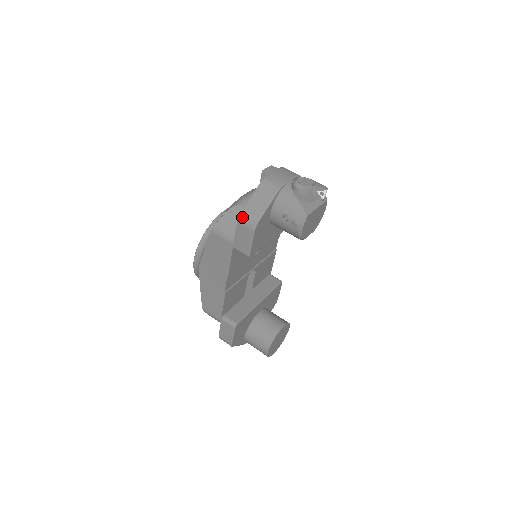
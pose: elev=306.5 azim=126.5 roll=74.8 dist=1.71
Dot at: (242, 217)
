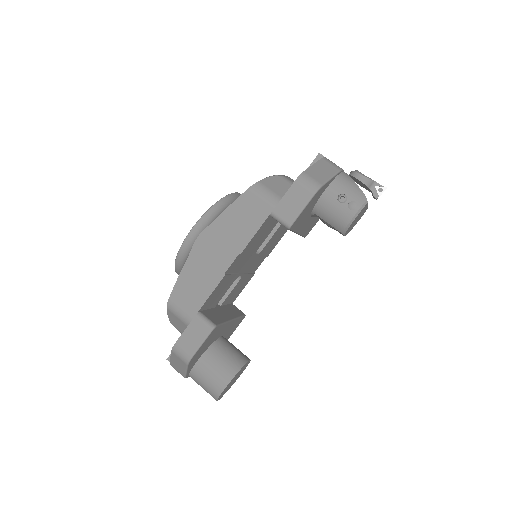
Dot at: (304, 176)
